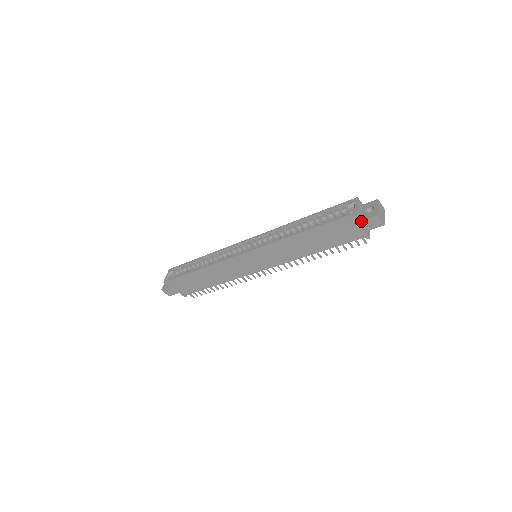
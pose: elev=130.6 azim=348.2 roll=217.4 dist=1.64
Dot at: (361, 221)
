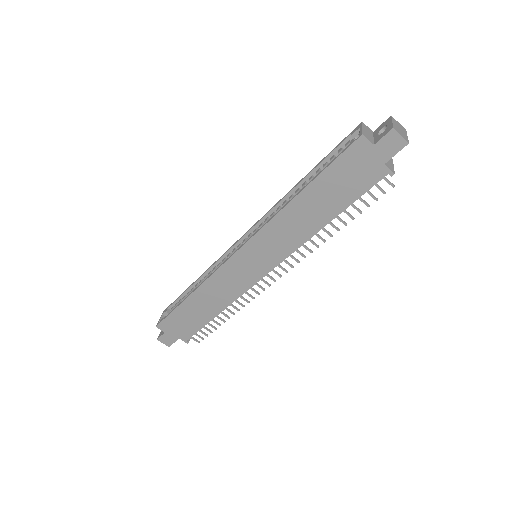
Dot at: (373, 147)
